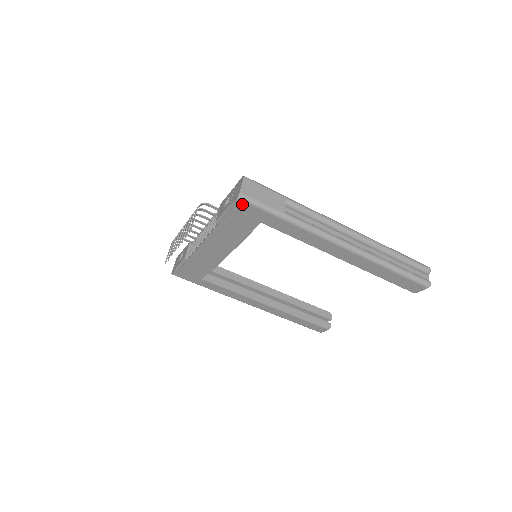
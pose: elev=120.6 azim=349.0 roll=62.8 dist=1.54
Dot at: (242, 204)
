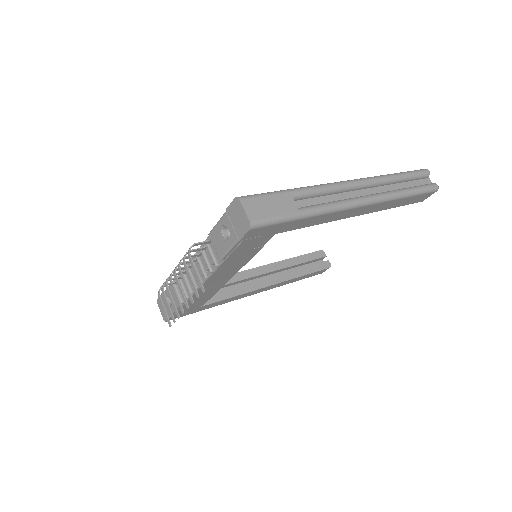
Dot at: (255, 231)
